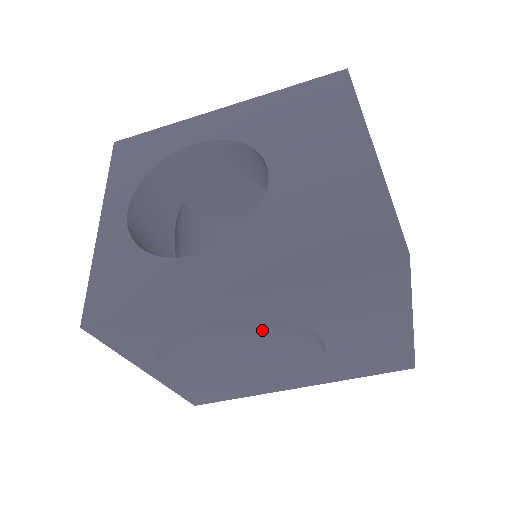
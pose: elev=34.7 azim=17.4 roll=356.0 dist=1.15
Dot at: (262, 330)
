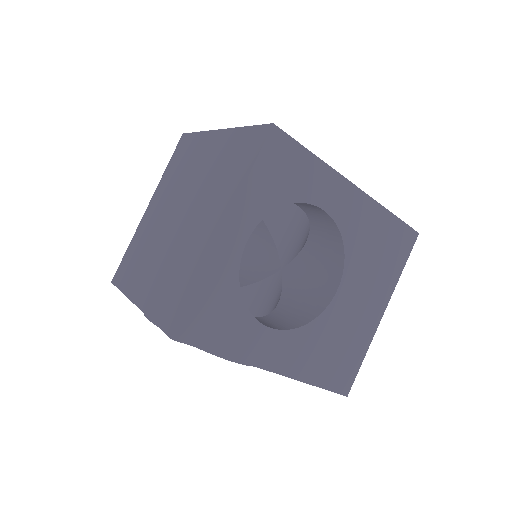
Dot at: occluded
